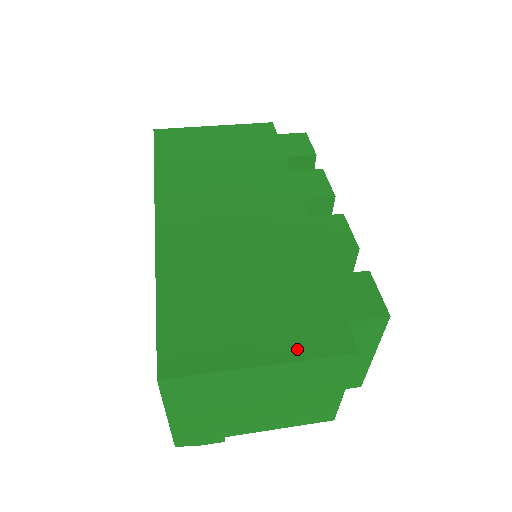
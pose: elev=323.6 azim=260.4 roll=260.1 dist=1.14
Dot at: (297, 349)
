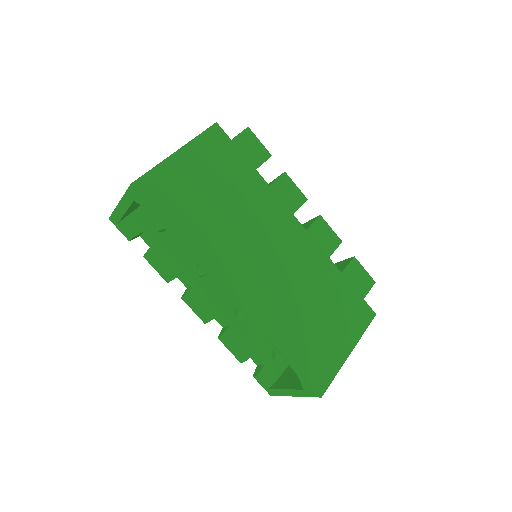
Dot at: (357, 332)
